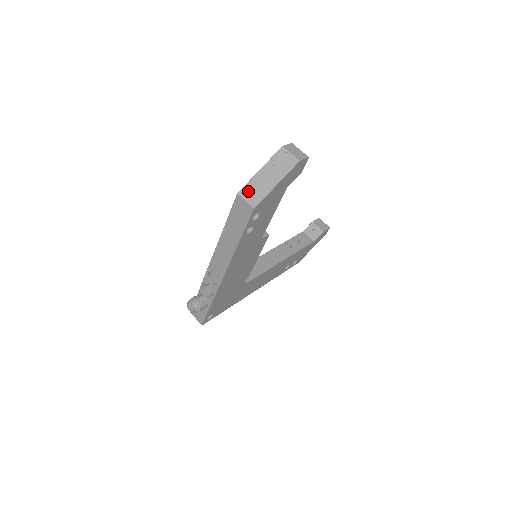
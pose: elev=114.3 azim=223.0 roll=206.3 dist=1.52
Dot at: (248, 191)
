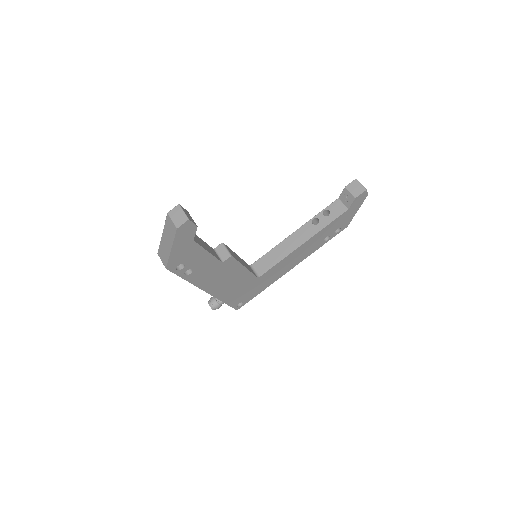
Dot at: (161, 252)
